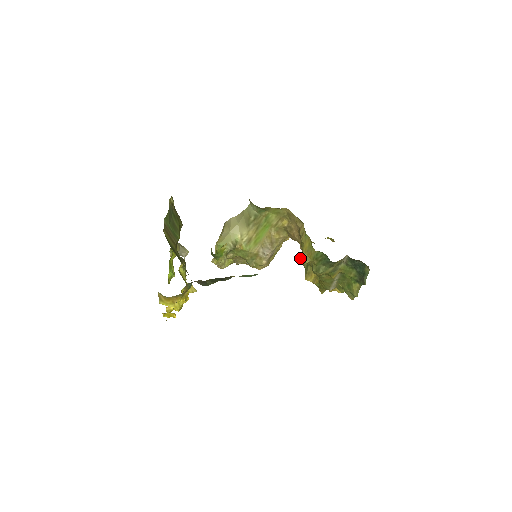
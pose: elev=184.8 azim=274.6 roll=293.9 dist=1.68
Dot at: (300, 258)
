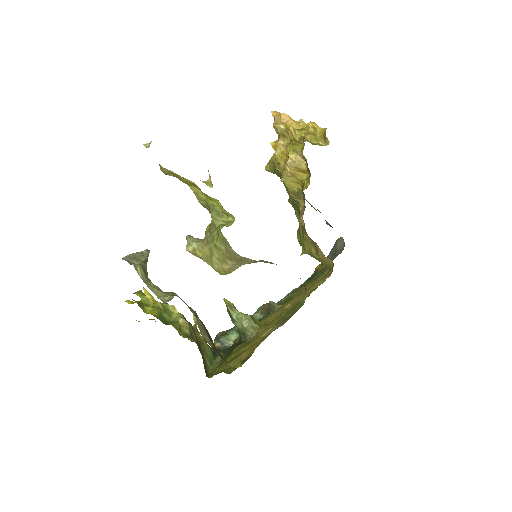
Dot at: occluded
